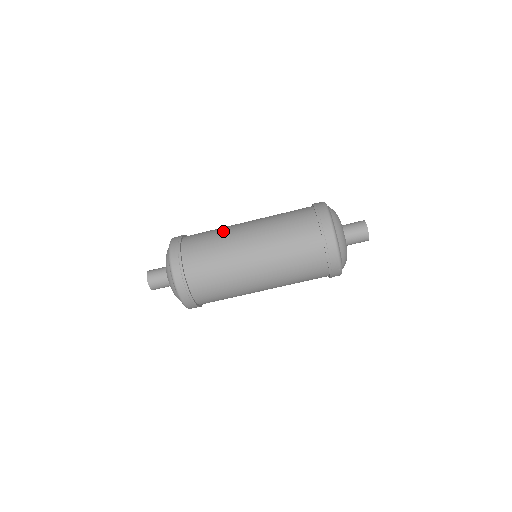
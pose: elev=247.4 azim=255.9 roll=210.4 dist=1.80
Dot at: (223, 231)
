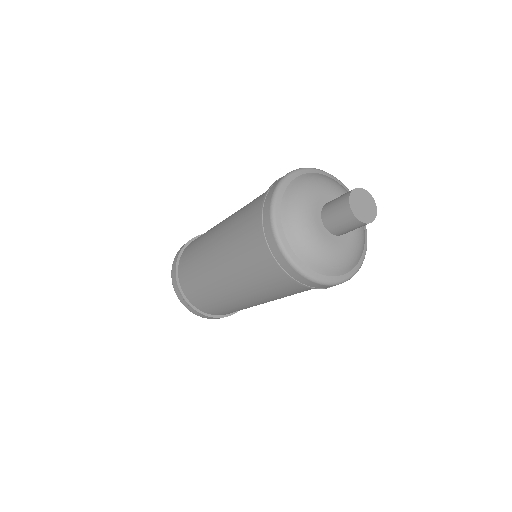
Dot at: (202, 278)
